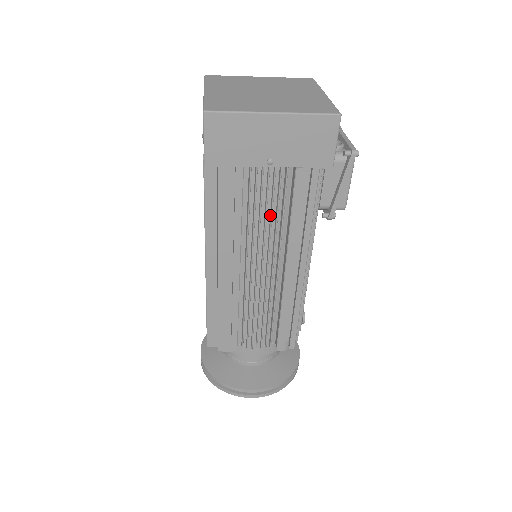
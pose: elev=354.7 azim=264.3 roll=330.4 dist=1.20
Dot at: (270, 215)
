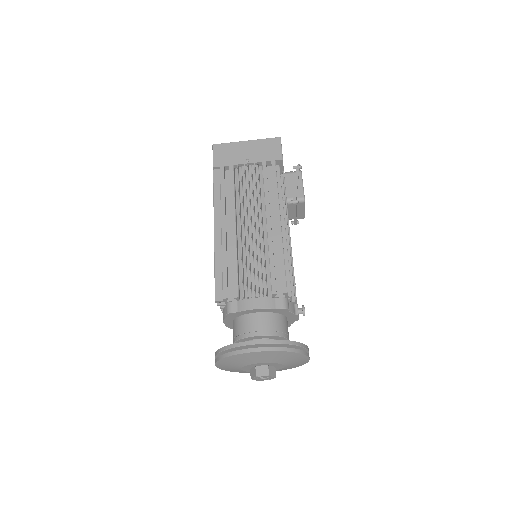
Dot at: (252, 191)
